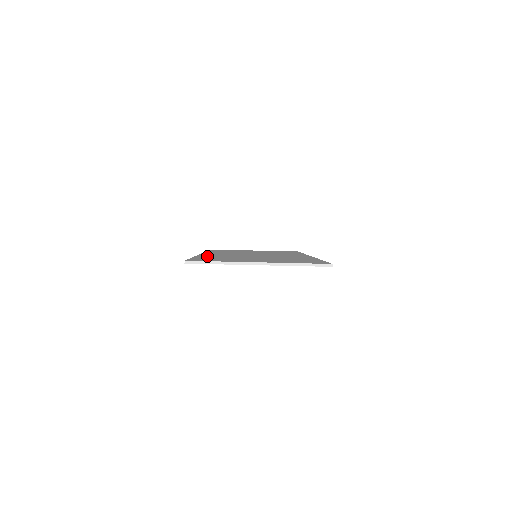
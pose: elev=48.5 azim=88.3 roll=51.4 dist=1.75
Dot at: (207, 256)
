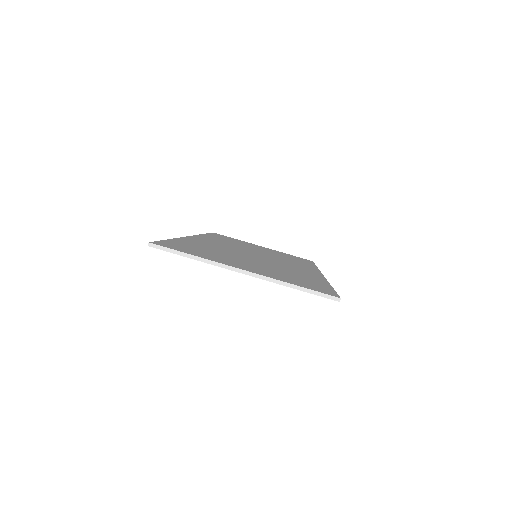
Dot at: (191, 242)
